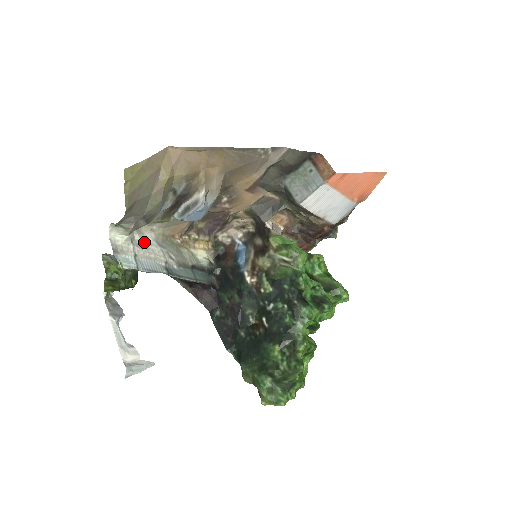
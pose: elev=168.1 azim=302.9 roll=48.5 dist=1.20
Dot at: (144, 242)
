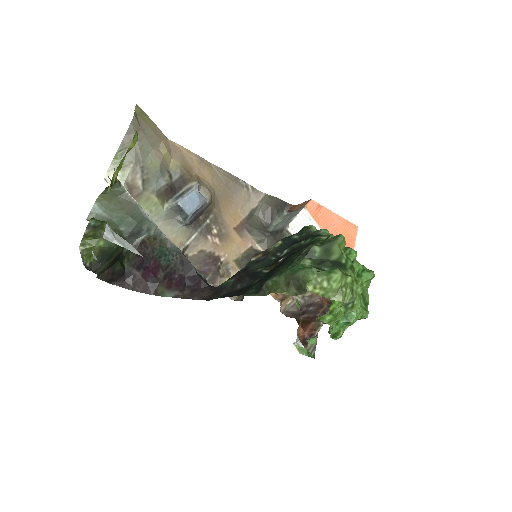
Dot at: occluded
